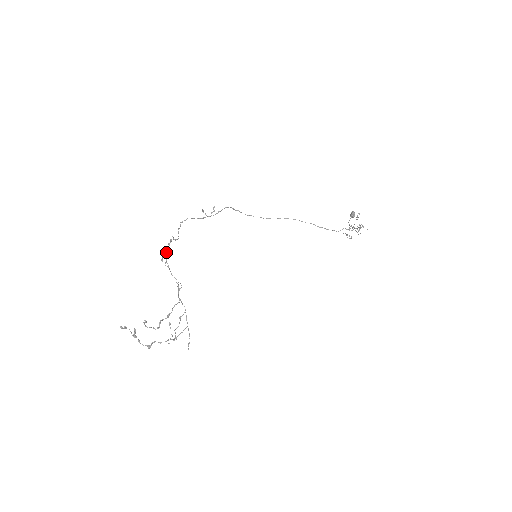
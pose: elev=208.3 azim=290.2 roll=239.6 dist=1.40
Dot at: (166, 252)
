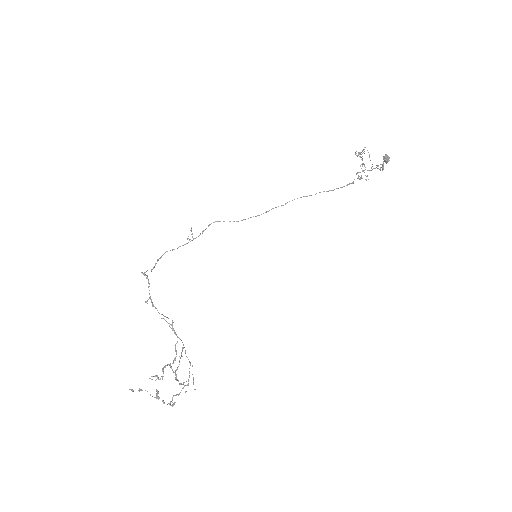
Dot at: (149, 293)
